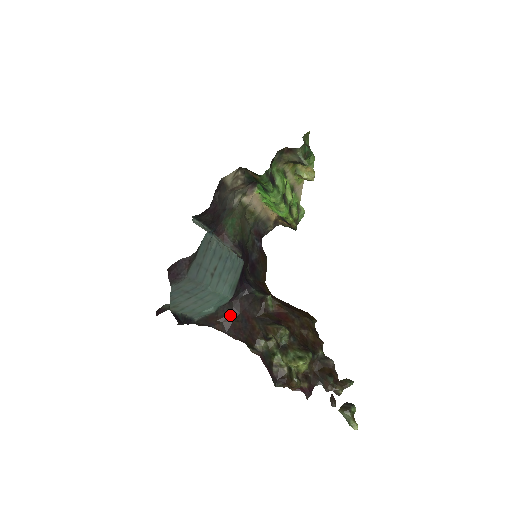
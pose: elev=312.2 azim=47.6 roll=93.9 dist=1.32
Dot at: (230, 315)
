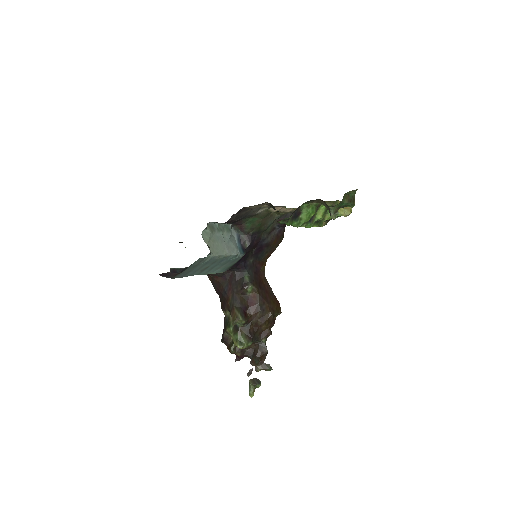
Dot at: (221, 277)
